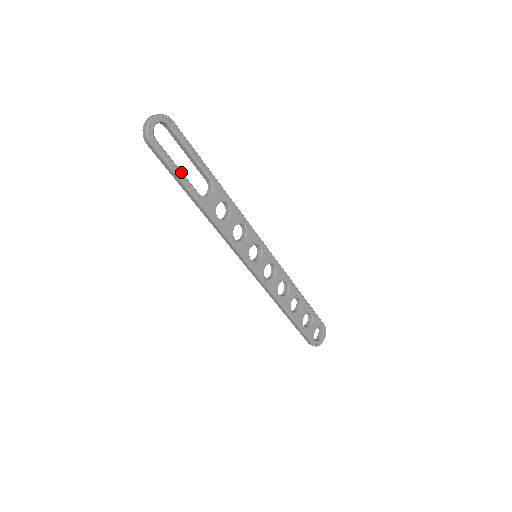
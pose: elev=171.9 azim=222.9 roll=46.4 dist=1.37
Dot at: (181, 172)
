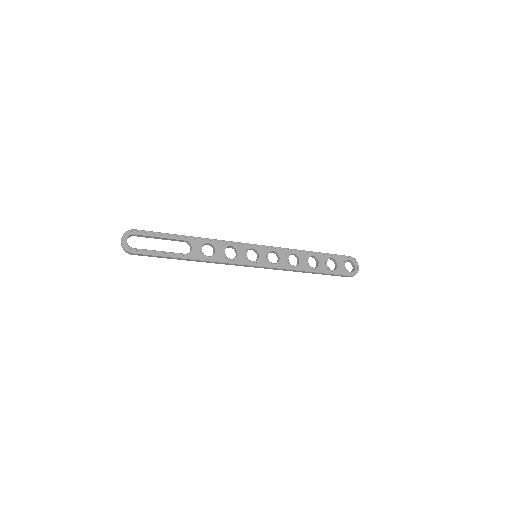
Dot at: (163, 252)
